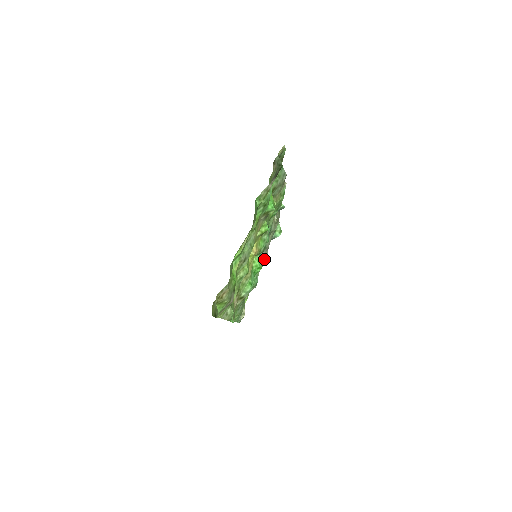
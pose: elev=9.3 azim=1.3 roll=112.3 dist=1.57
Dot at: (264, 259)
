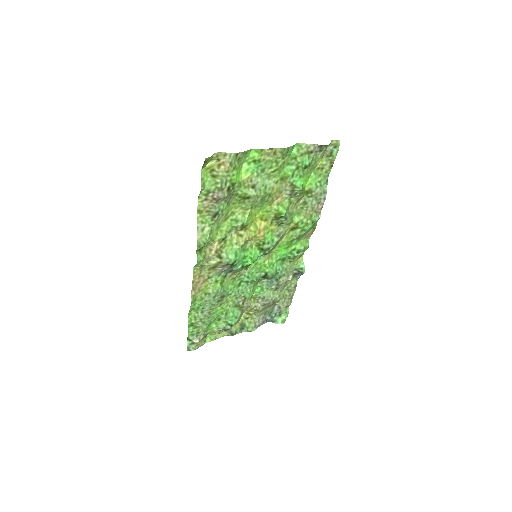
Dot at: (253, 322)
